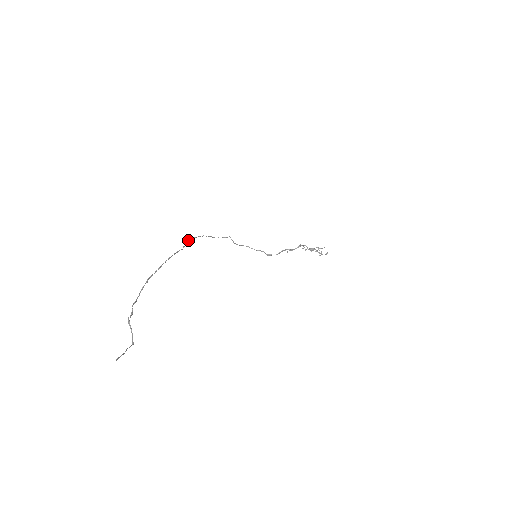
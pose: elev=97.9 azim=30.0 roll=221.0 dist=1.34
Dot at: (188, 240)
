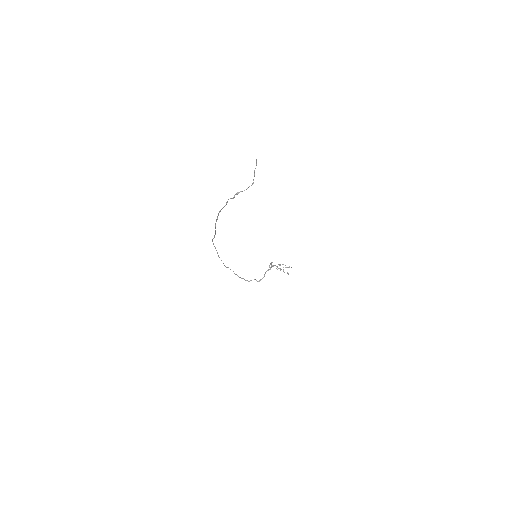
Dot at: occluded
